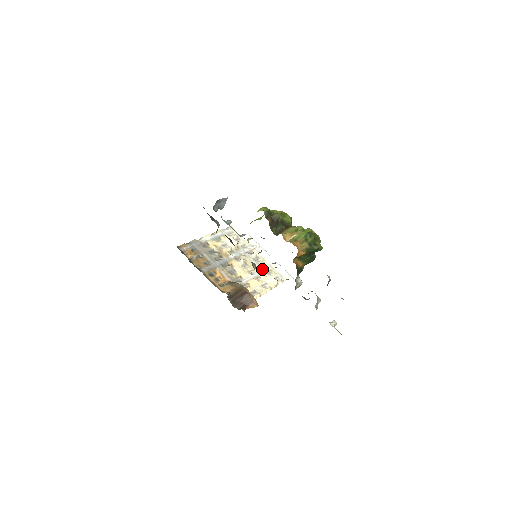
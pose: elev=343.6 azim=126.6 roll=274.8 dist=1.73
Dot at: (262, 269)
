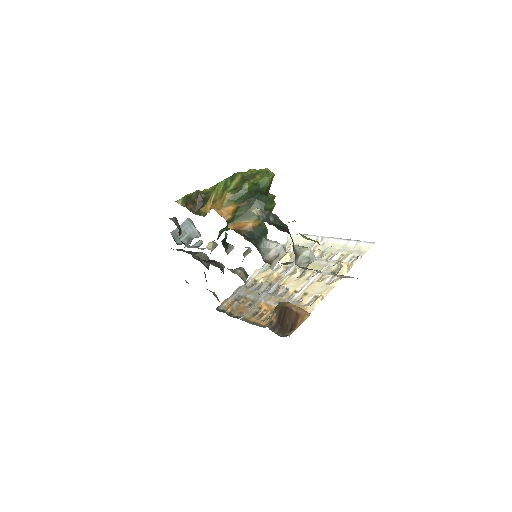
Dot at: (327, 262)
